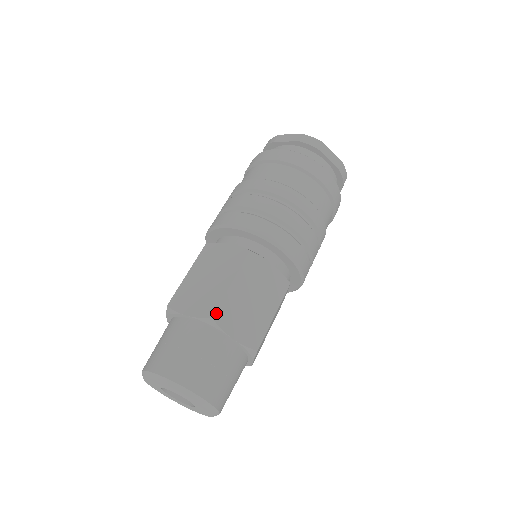
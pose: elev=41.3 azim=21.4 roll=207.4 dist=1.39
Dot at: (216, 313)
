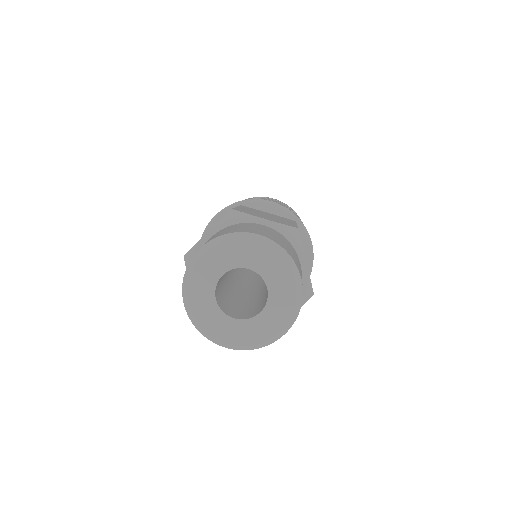
Dot at: (234, 209)
